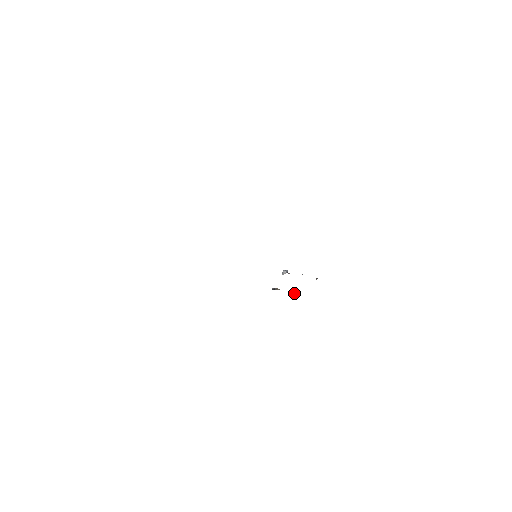
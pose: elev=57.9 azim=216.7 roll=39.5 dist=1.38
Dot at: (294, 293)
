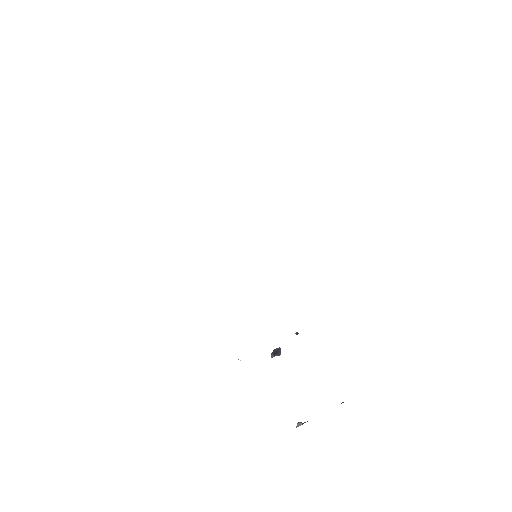
Dot at: occluded
